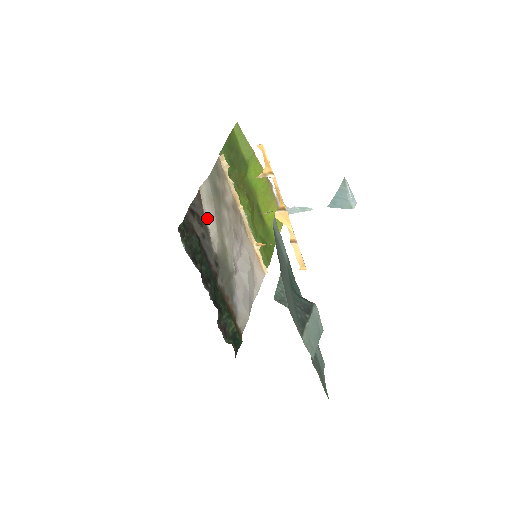
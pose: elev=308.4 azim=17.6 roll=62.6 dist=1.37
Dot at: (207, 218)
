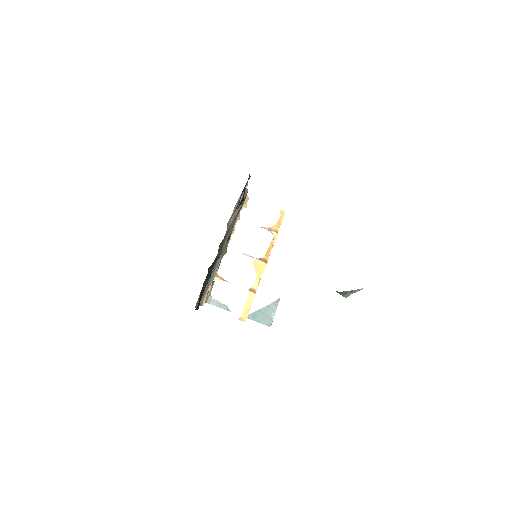
Dot at: (236, 206)
